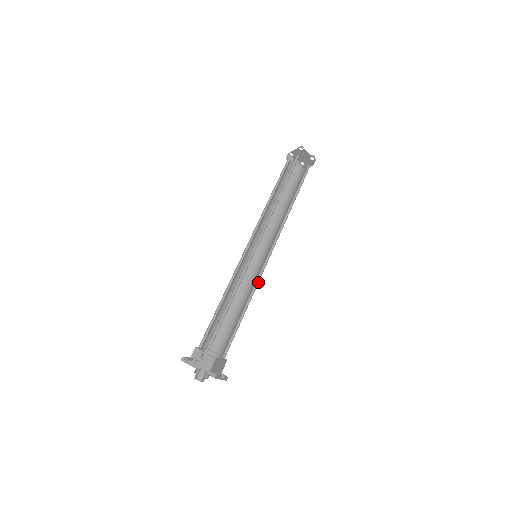
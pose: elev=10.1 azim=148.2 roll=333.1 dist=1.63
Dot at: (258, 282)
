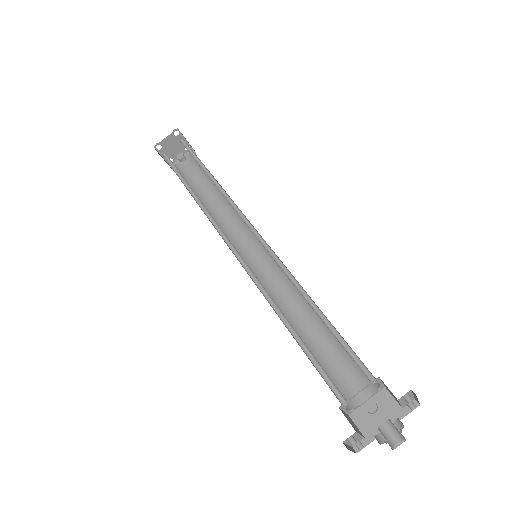
Dot at: (286, 268)
